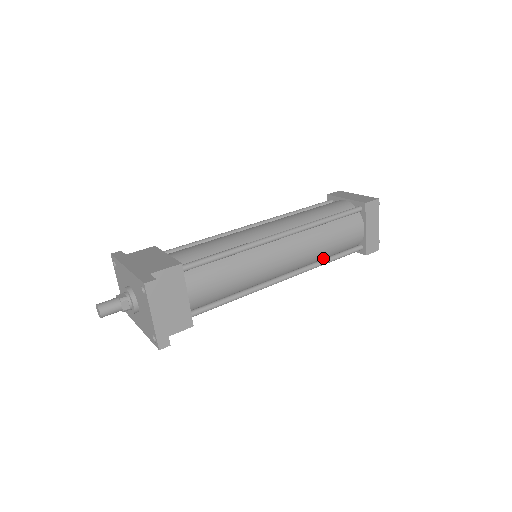
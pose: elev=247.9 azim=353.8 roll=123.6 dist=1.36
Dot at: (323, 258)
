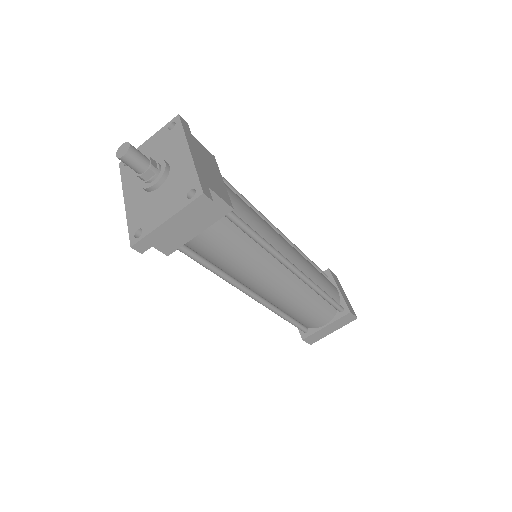
Dot at: (284, 311)
